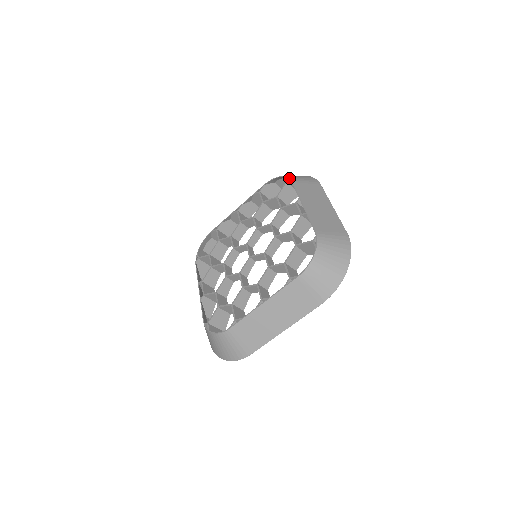
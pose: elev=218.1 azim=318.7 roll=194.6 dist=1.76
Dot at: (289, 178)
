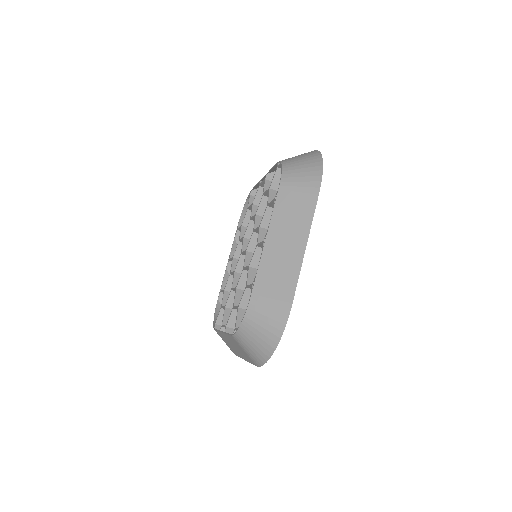
Dot at: (250, 191)
